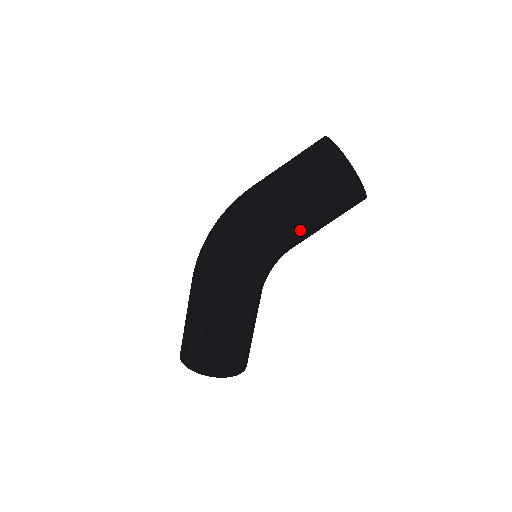
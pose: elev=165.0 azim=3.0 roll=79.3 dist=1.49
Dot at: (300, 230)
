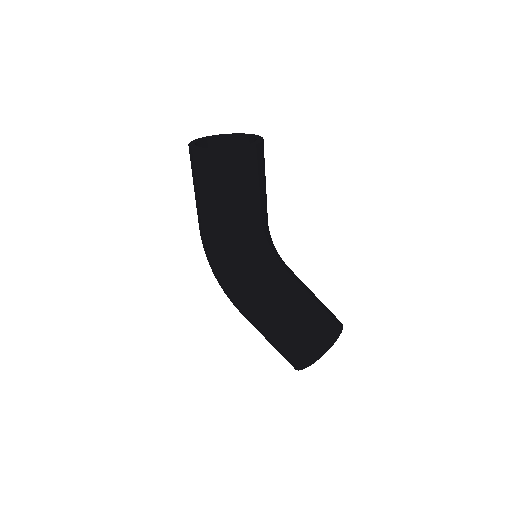
Dot at: (236, 222)
